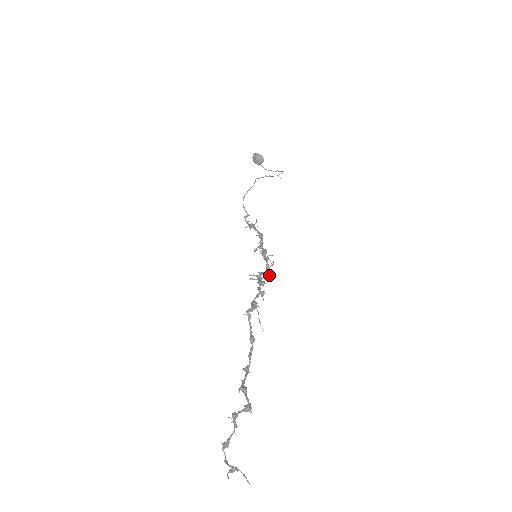
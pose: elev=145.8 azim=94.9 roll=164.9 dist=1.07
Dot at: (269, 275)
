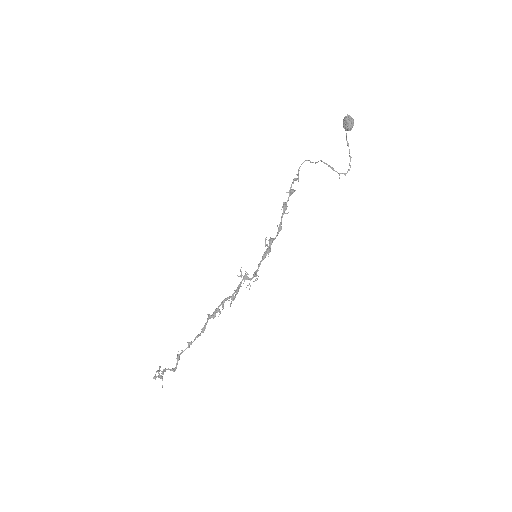
Dot at: occluded
